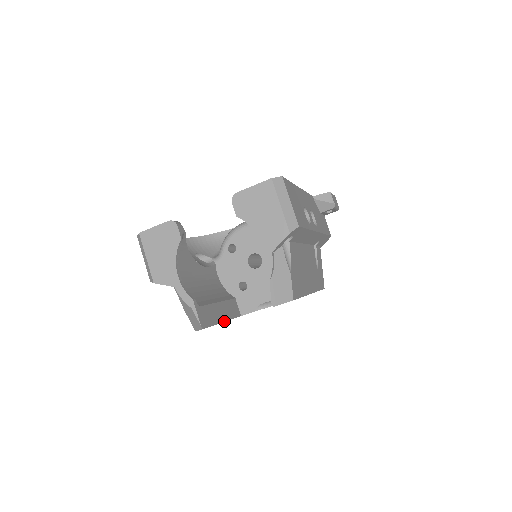
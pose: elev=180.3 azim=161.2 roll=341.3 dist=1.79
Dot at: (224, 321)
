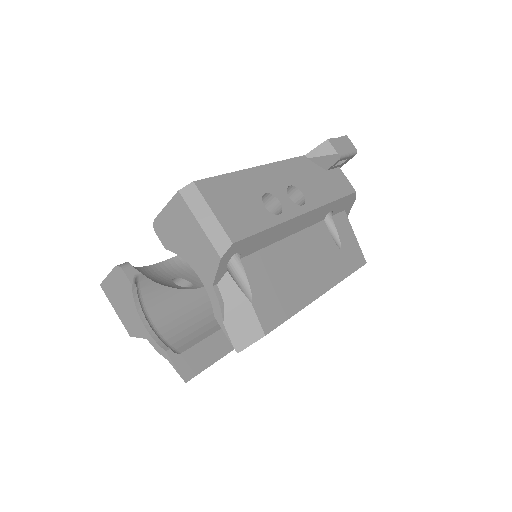
Dot at: (230, 351)
